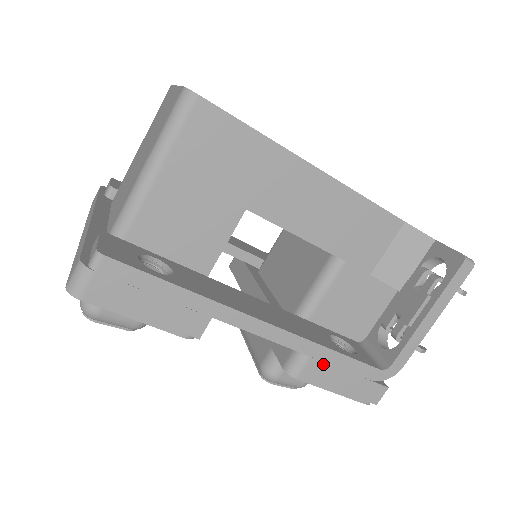
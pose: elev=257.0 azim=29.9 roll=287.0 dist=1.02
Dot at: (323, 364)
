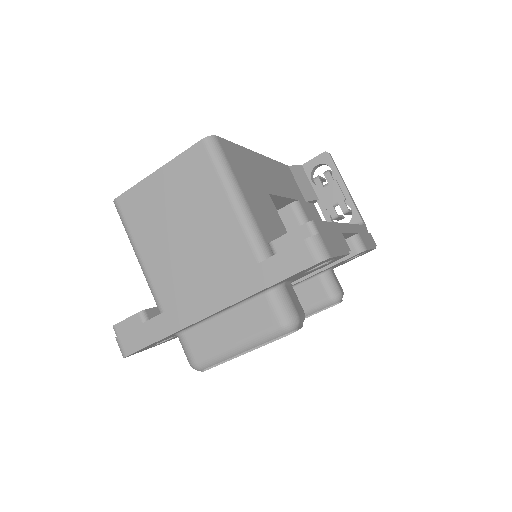
Dot at: (361, 235)
